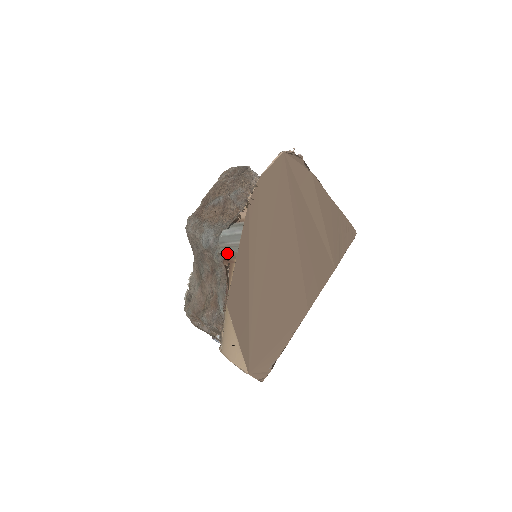
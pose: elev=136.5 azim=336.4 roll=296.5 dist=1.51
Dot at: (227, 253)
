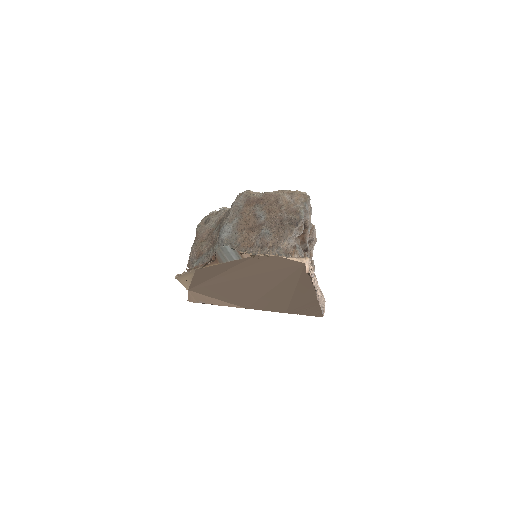
Dot at: (219, 256)
